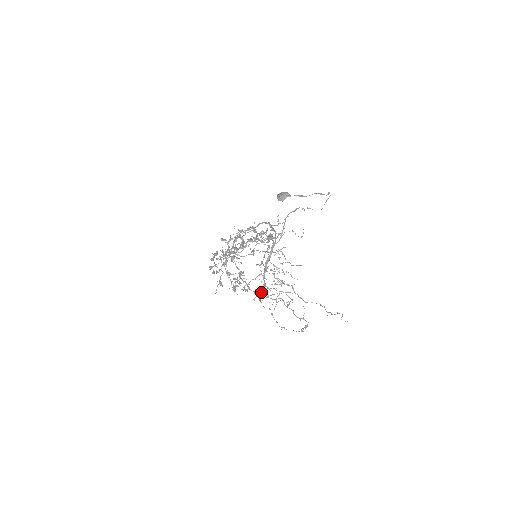
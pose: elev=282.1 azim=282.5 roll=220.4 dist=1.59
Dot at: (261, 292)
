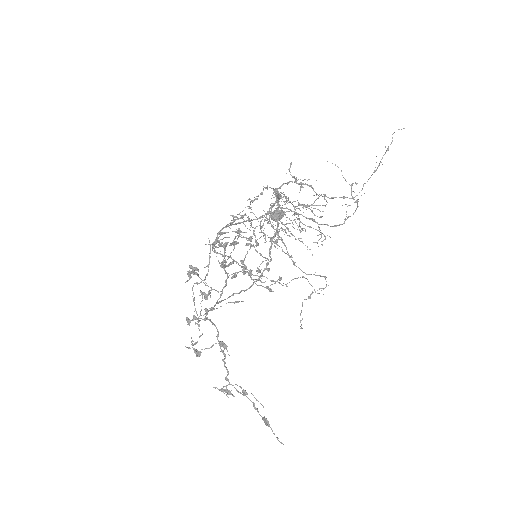
Dot at: occluded
